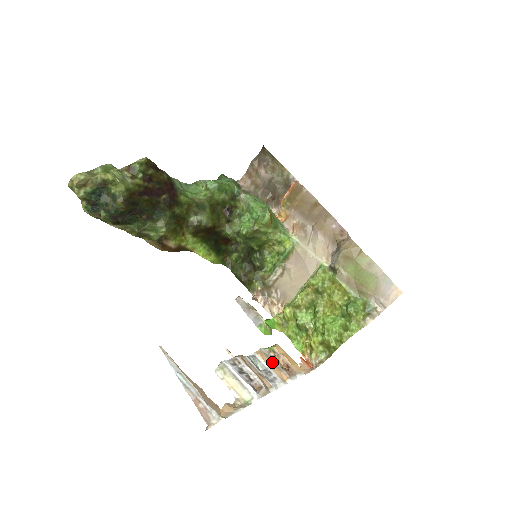
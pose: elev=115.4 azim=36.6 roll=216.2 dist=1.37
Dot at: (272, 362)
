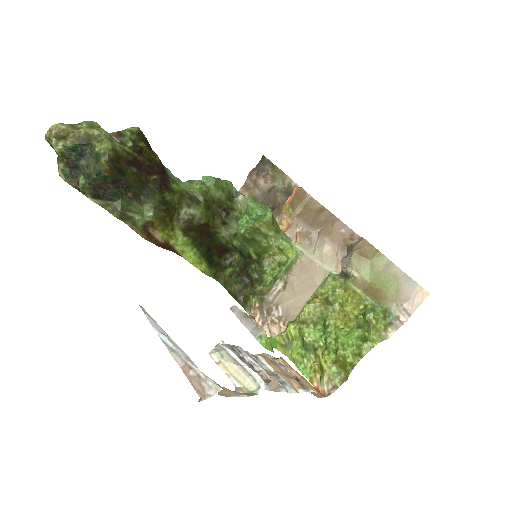
Dot at: (278, 368)
